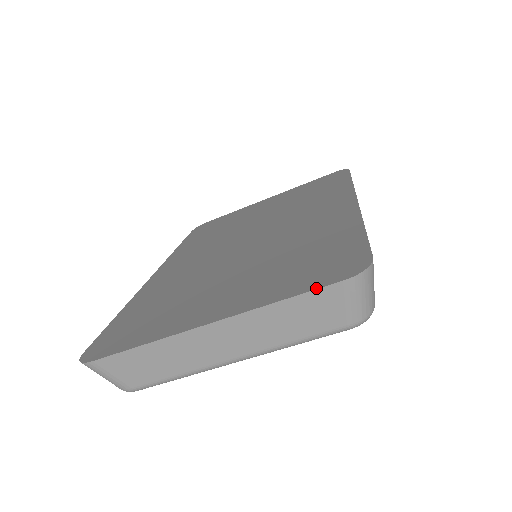
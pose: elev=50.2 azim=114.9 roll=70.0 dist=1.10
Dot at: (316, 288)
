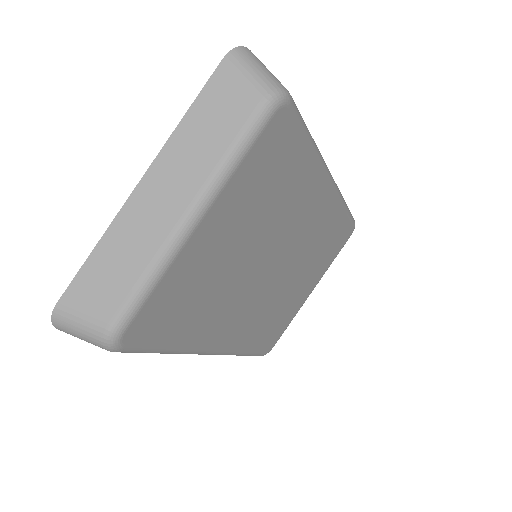
Dot at: (207, 83)
